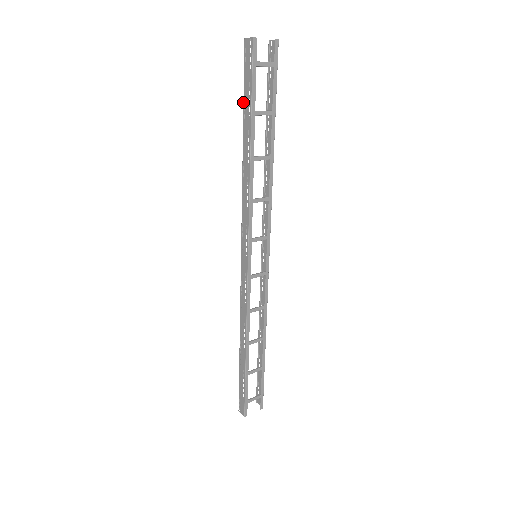
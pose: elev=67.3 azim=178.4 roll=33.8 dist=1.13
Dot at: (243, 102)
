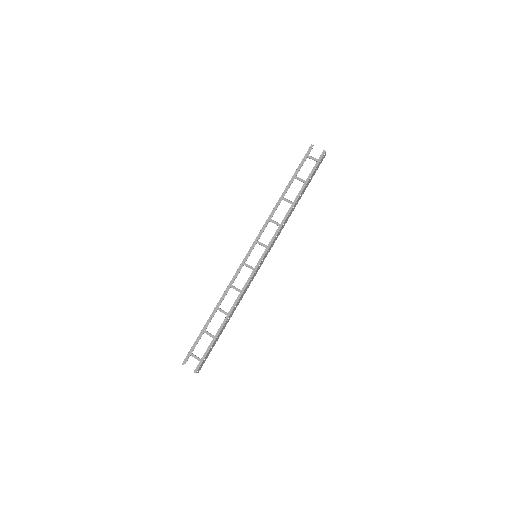
Dot at: (296, 174)
